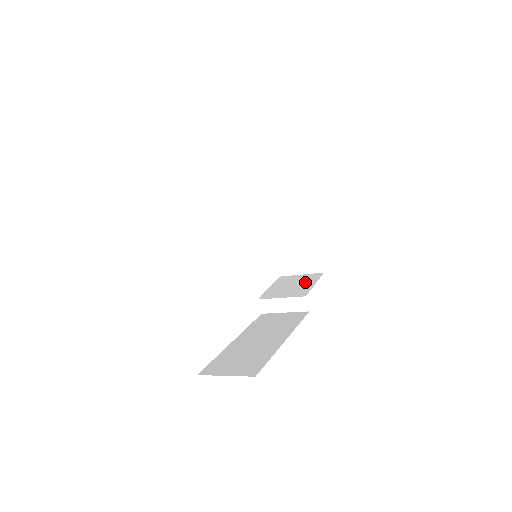
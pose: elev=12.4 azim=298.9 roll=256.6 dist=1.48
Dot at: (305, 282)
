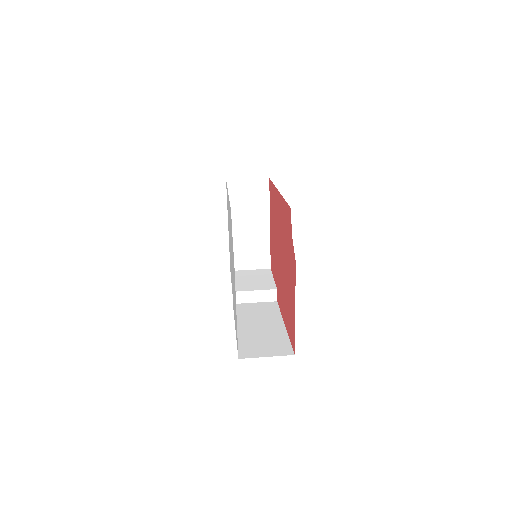
Dot at: (263, 277)
